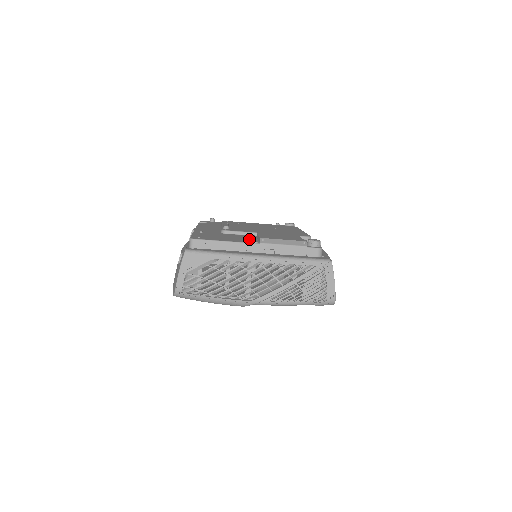
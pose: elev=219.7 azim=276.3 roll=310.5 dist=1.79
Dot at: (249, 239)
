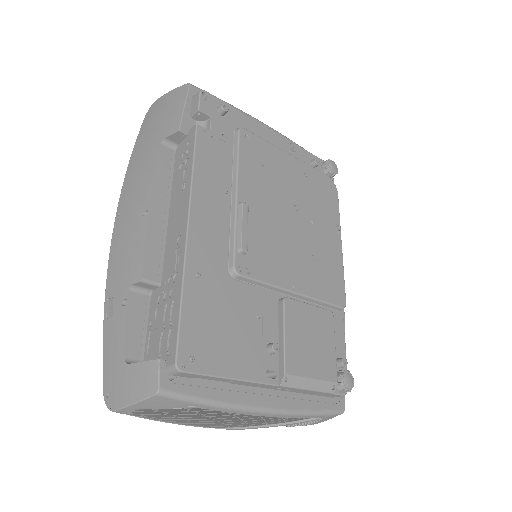
Dot at: (267, 350)
